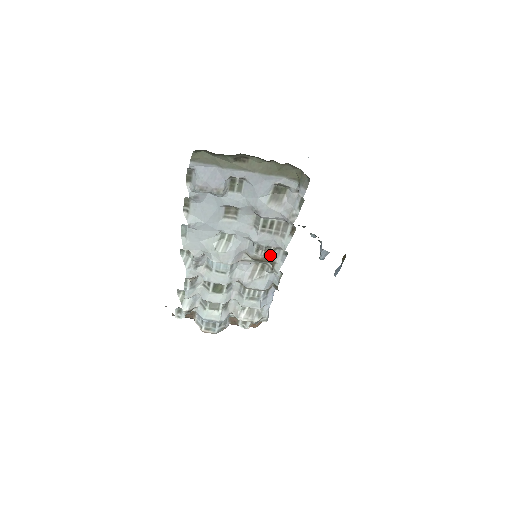
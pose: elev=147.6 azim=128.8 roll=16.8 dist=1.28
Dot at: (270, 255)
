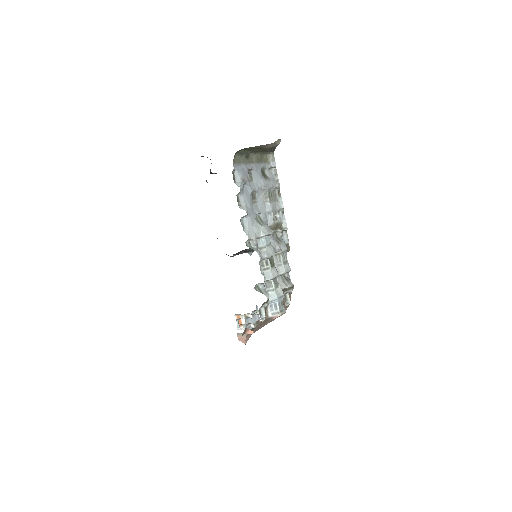
Dot at: (279, 218)
